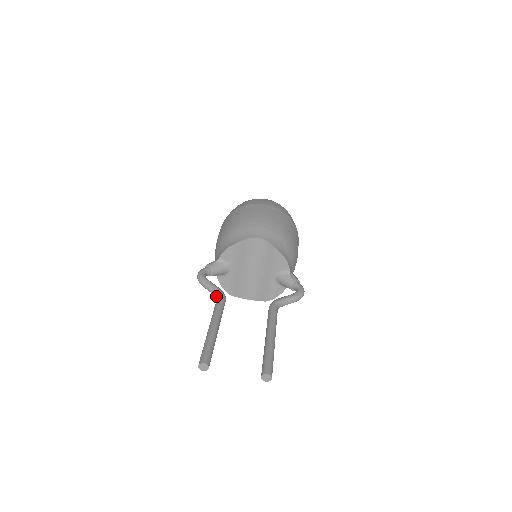
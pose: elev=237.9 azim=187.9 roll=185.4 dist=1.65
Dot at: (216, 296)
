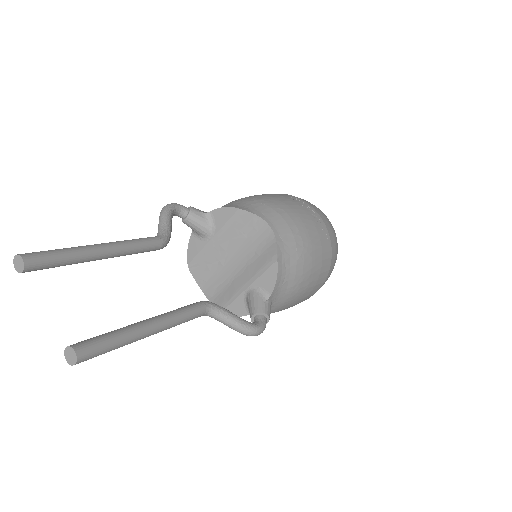
Dot at: (157, 235)
